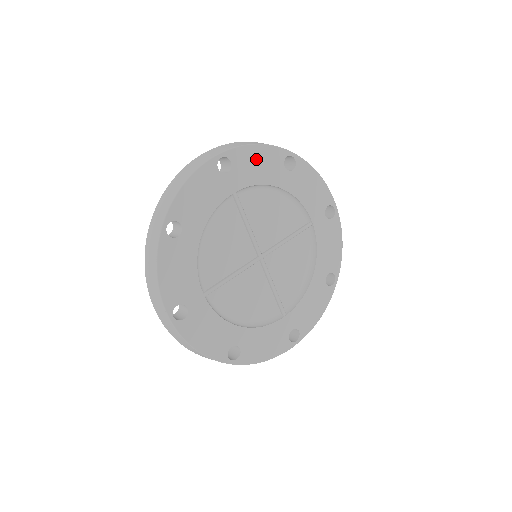
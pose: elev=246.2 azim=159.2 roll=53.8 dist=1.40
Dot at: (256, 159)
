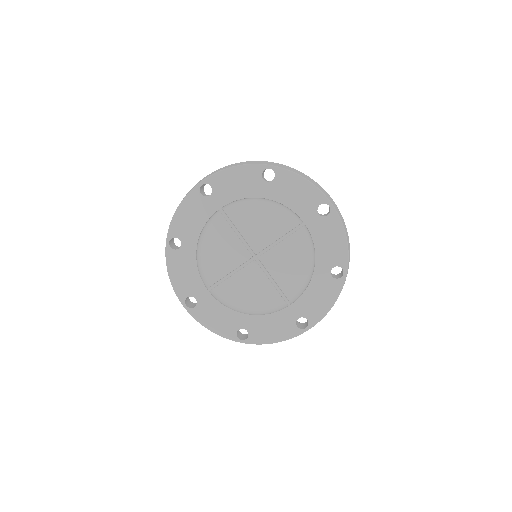
Dot at: (234, 179)
